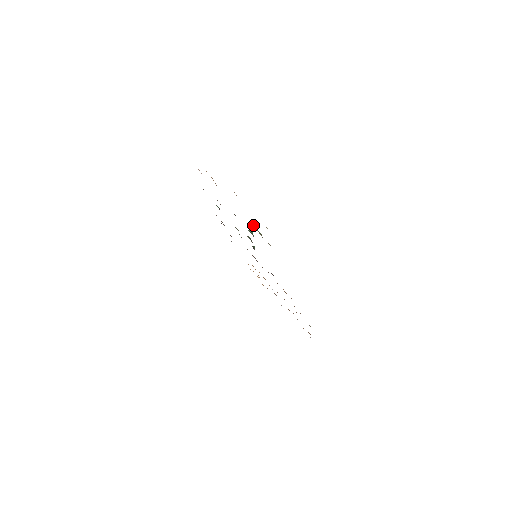
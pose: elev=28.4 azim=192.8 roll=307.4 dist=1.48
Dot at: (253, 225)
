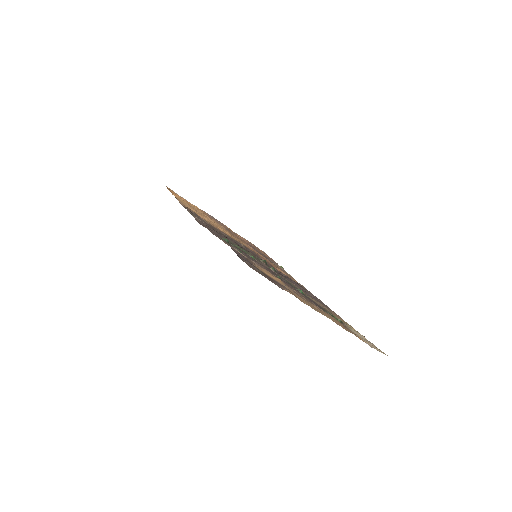
Dot at: (329, 313)
